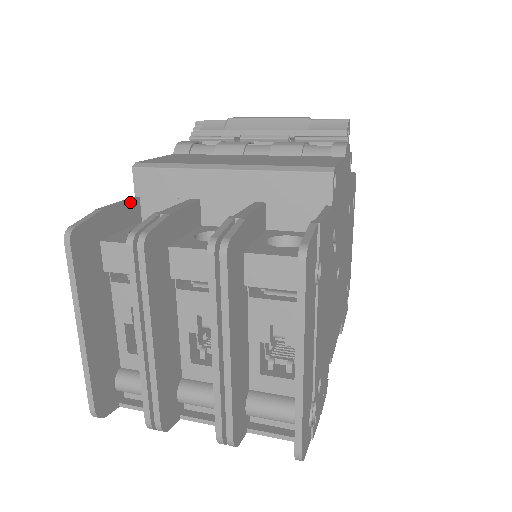
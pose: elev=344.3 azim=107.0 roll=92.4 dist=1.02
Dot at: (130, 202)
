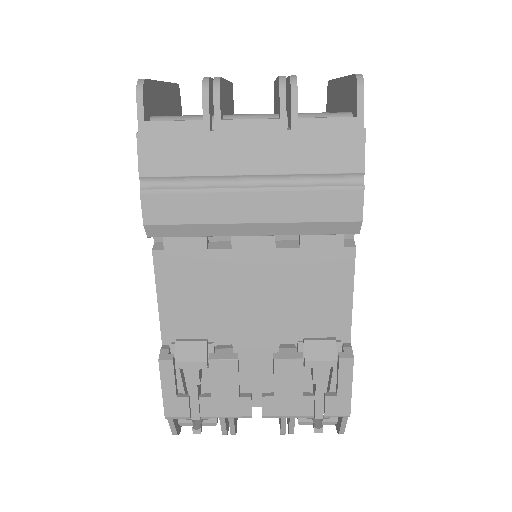
Dot at: occluded
